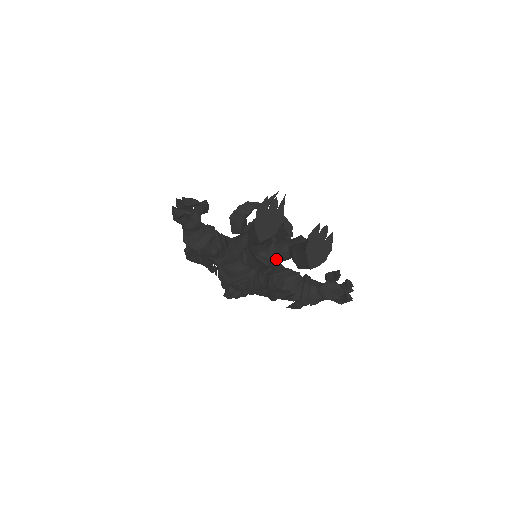
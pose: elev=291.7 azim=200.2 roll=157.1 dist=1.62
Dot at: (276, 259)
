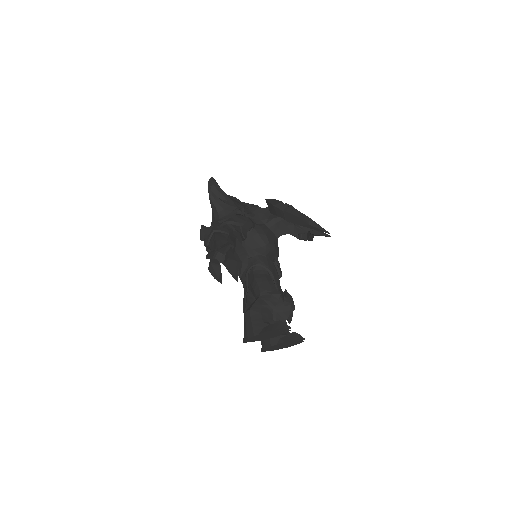
Dot at: occluded
